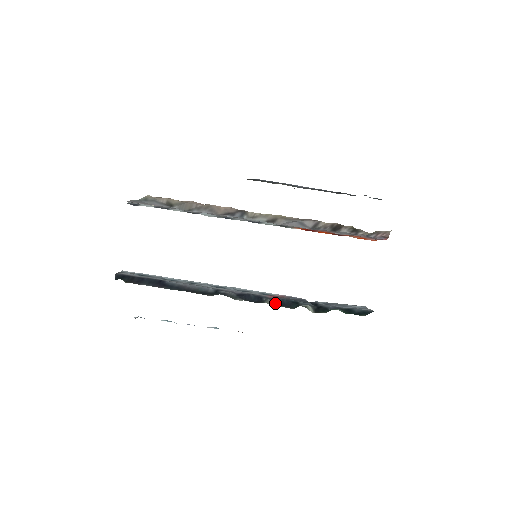
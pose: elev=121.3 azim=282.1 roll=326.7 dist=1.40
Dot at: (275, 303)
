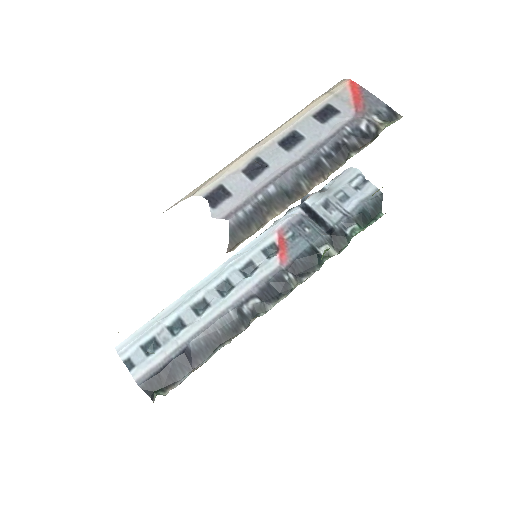
Dot at: (298, 274)
